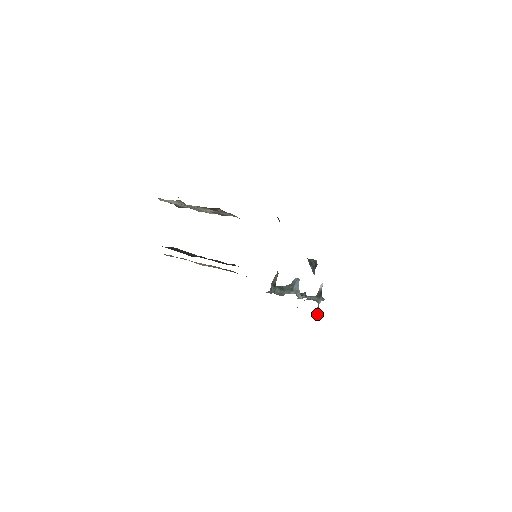
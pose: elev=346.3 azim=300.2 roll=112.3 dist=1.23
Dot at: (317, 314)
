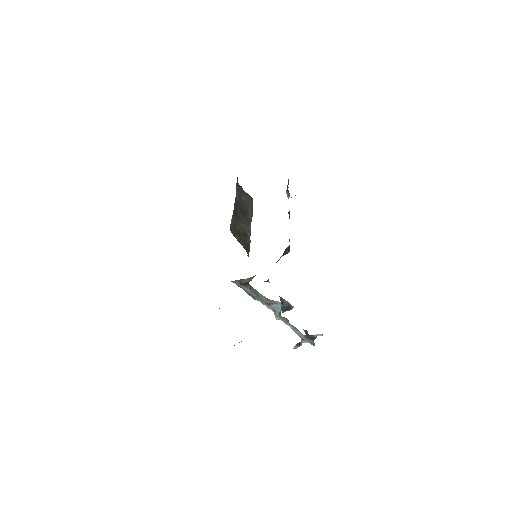
Dot at: (296, 345)
